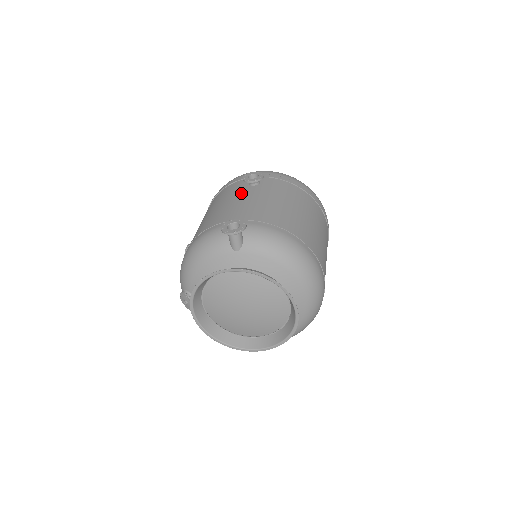
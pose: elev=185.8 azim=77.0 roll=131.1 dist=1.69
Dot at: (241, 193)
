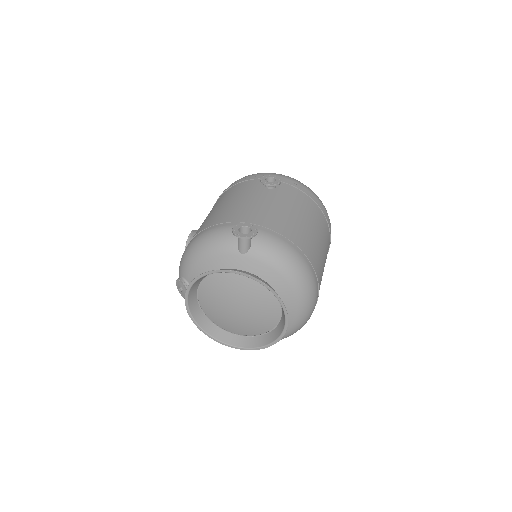
Dot at: (256, 194)
